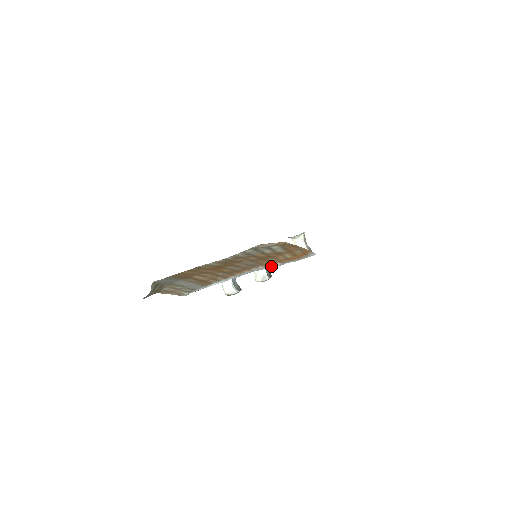
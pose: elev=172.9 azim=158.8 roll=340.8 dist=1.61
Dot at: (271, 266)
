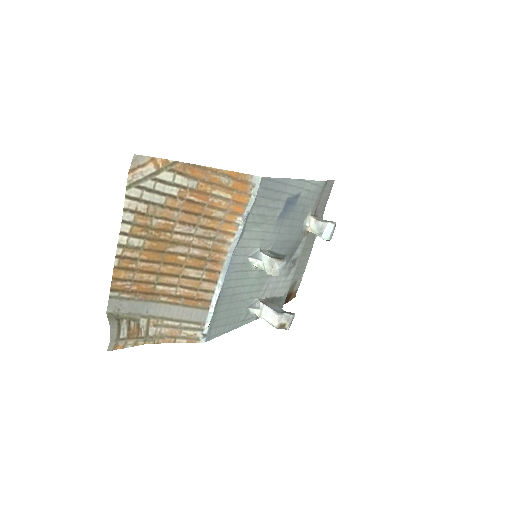
Dot at: (239, 230)
